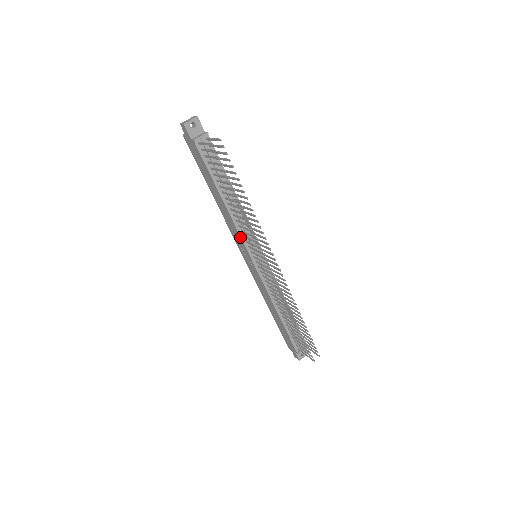
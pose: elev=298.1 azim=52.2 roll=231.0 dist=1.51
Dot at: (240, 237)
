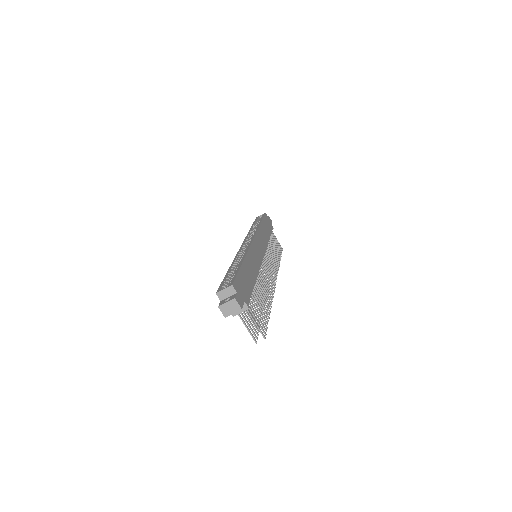
Dot at: occluded
